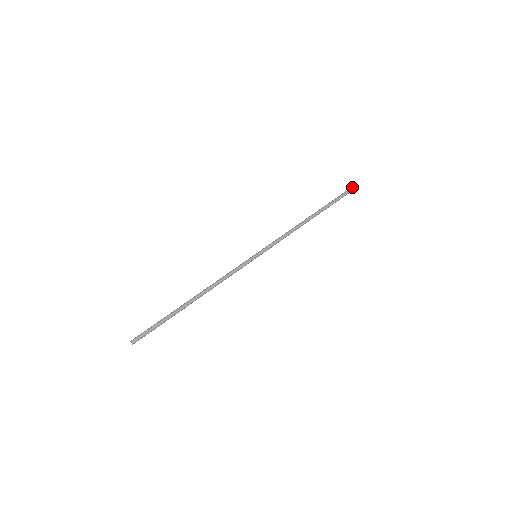
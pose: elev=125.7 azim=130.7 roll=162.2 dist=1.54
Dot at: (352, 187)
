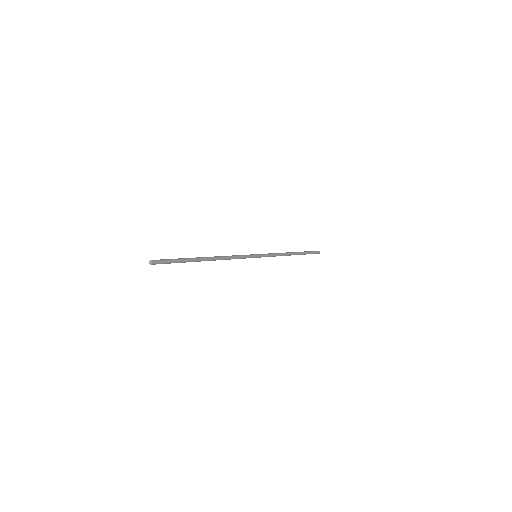
Dot at: (318, 251)
